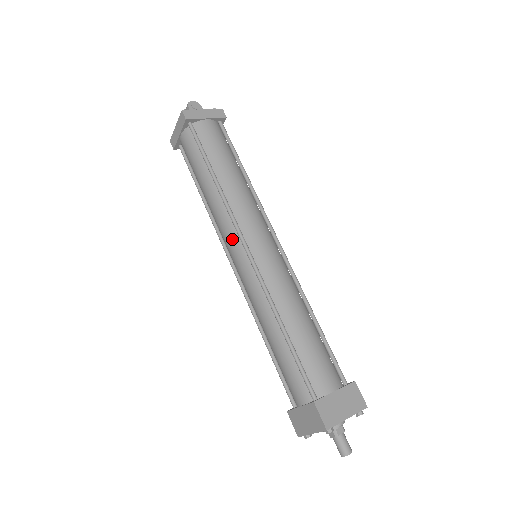
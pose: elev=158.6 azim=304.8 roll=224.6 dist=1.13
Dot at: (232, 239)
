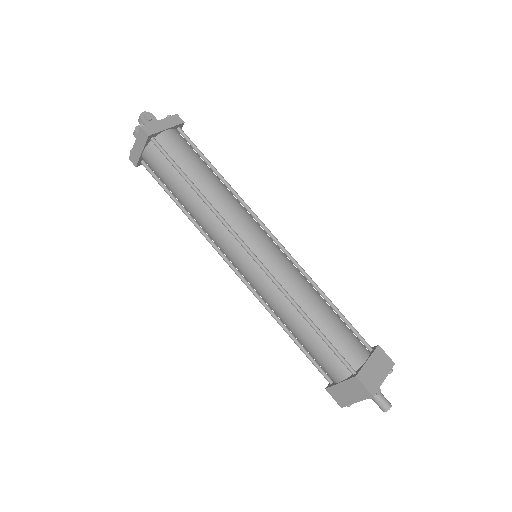
Dot at: (232, 247)
